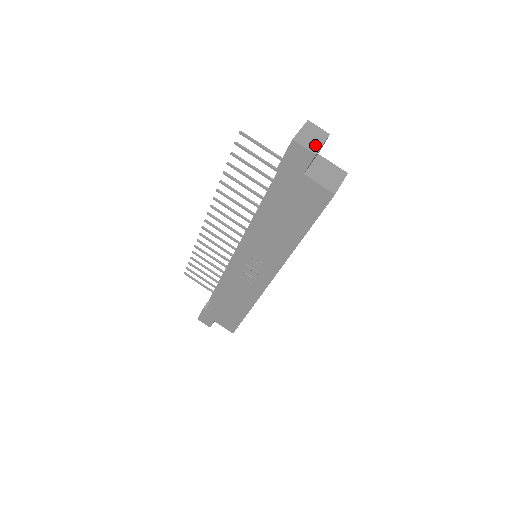
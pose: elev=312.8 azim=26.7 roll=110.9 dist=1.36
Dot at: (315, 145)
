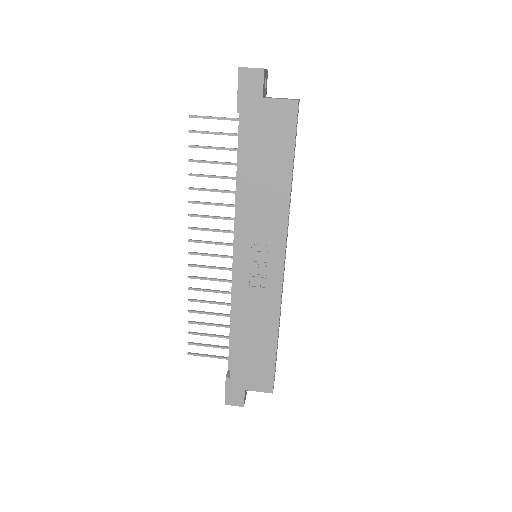
Dot at: occluded
